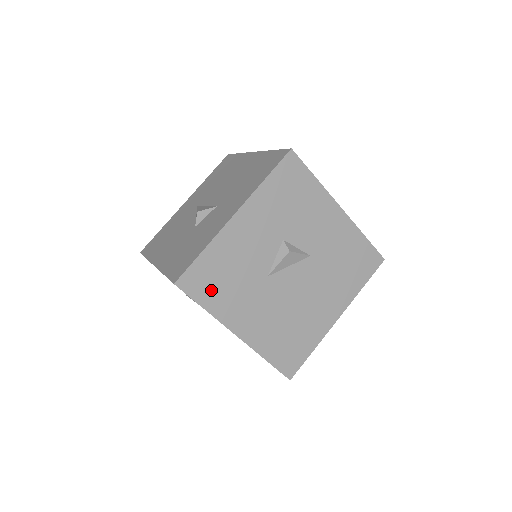
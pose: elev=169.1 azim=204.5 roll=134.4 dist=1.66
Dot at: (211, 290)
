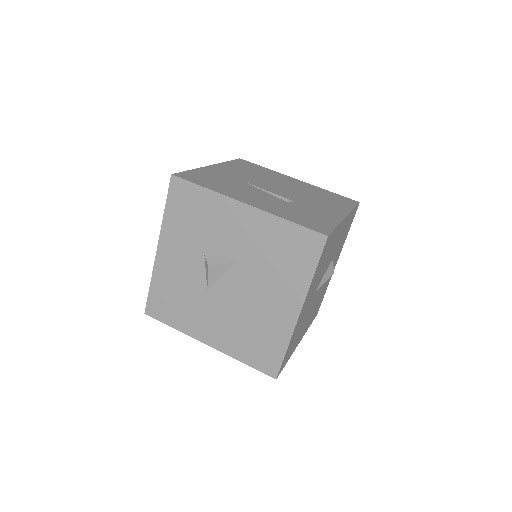
Dot at: (170, 312)
